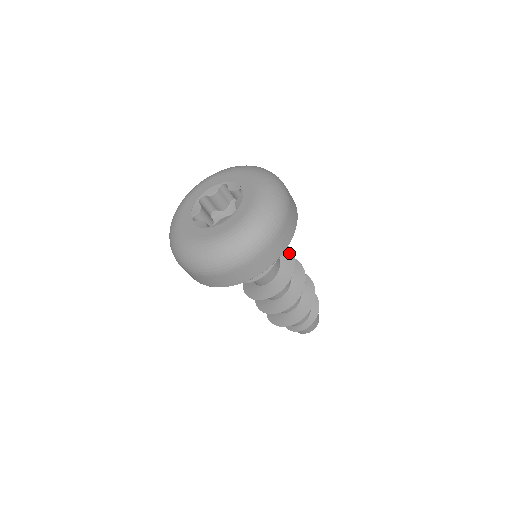
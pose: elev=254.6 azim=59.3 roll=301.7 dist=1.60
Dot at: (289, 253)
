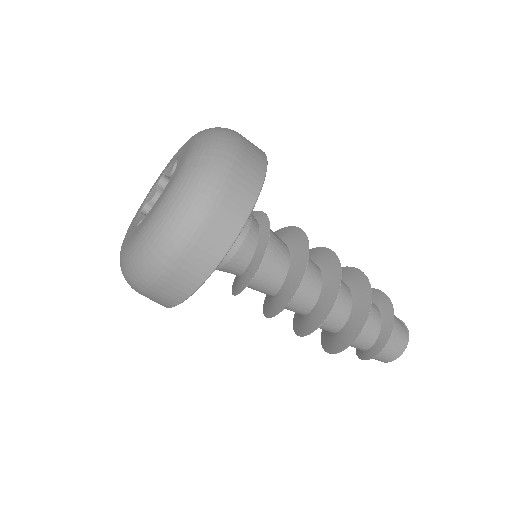
Dot at: (303, 256)
